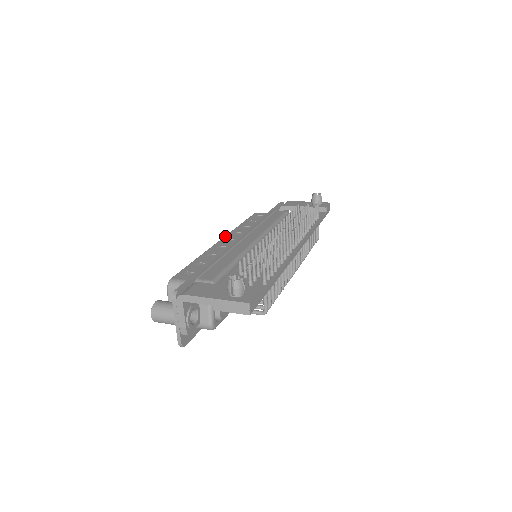
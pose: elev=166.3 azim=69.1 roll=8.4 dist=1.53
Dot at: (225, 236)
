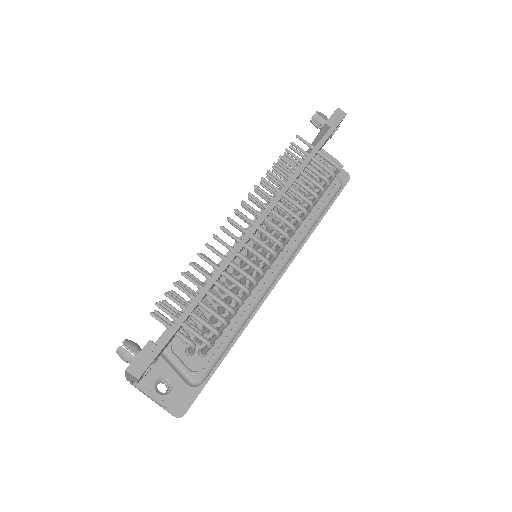
Dot at: occluded
